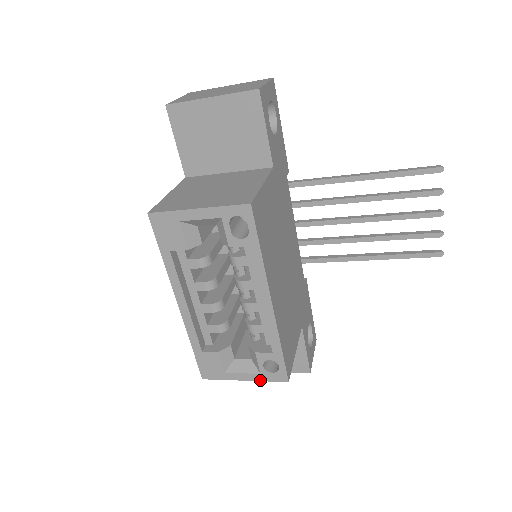
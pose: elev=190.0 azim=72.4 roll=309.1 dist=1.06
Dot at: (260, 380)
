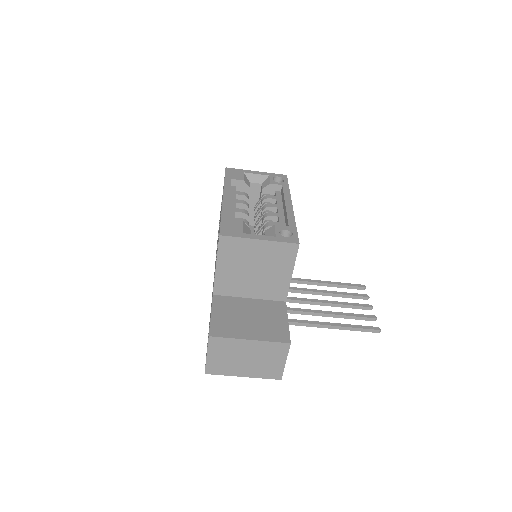
Dot at: (274, 241)
